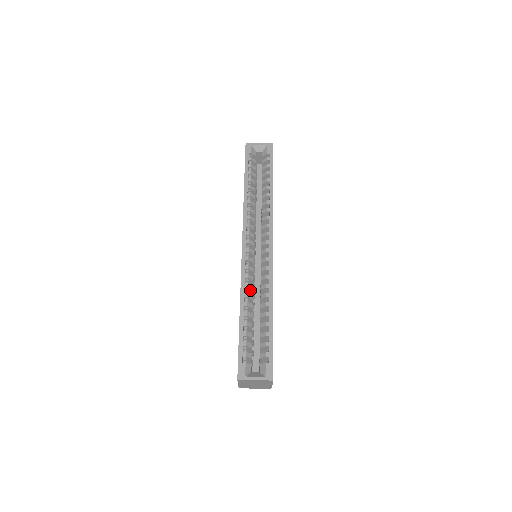
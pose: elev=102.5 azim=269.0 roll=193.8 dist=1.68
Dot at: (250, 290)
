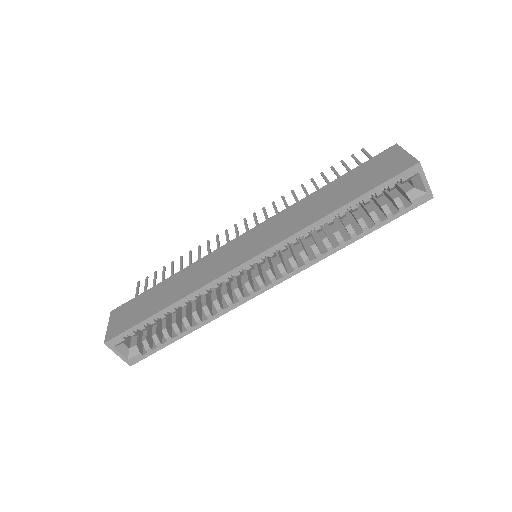
Dot at: occluded
